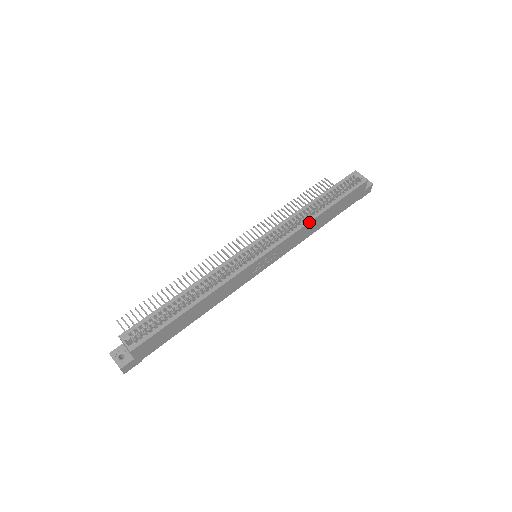
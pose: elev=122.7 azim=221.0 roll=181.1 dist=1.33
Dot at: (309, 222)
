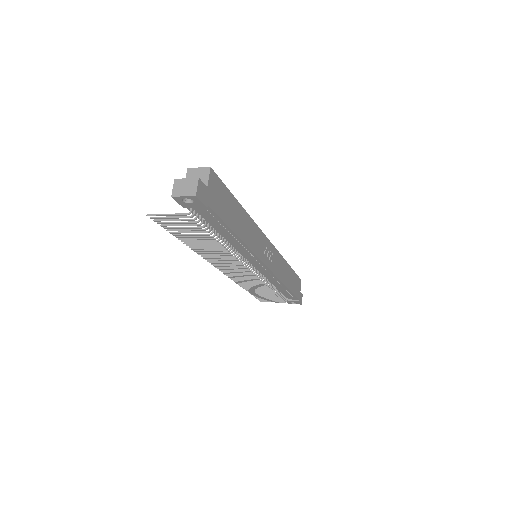
Dot at: (284, 259)
